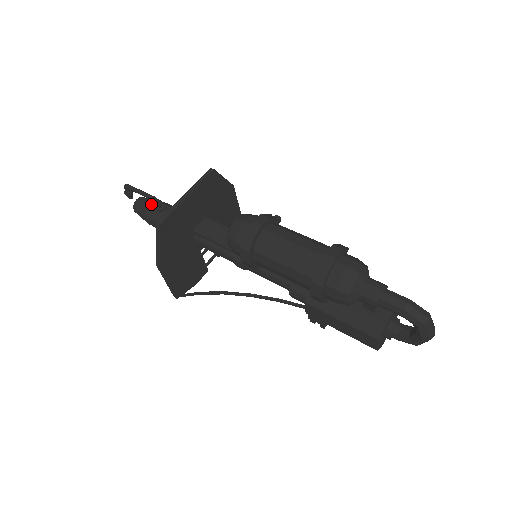
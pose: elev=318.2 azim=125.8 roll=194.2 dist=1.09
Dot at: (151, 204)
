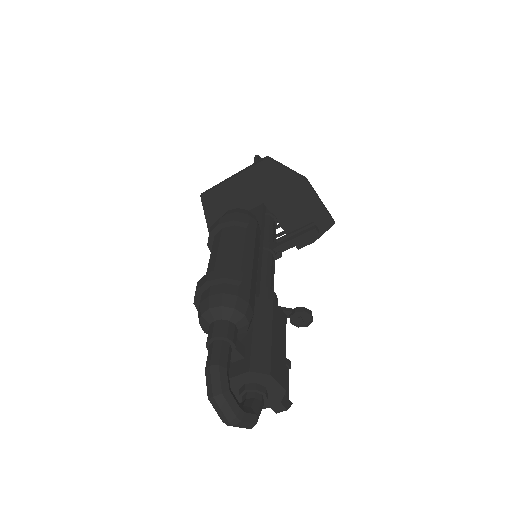
Dot at: occluded
